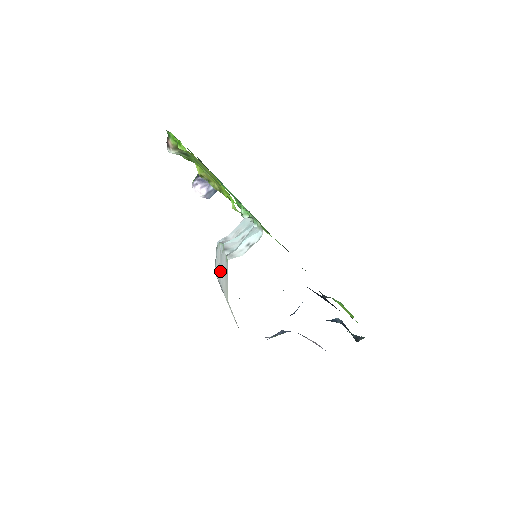
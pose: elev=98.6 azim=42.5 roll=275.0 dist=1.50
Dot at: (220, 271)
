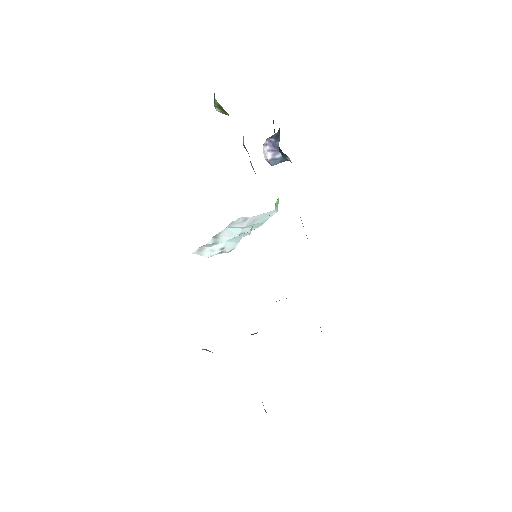
Dot at: occluded
